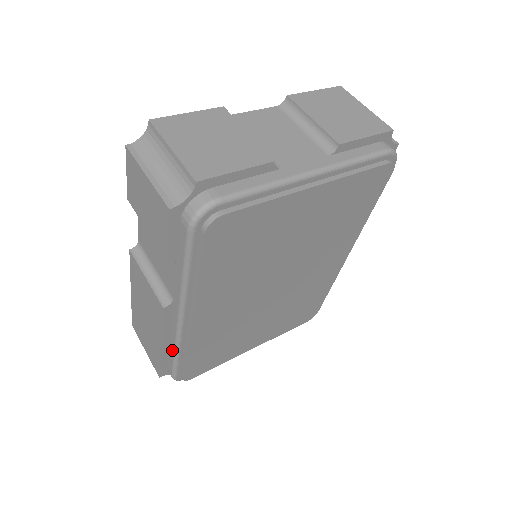
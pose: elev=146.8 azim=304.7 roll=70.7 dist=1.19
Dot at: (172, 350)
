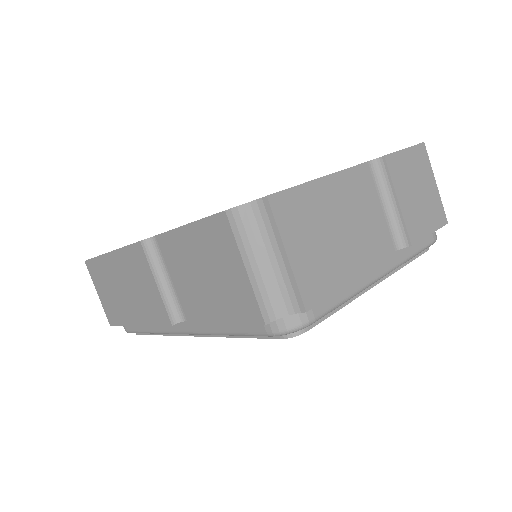
Dot at: (146, 328)
